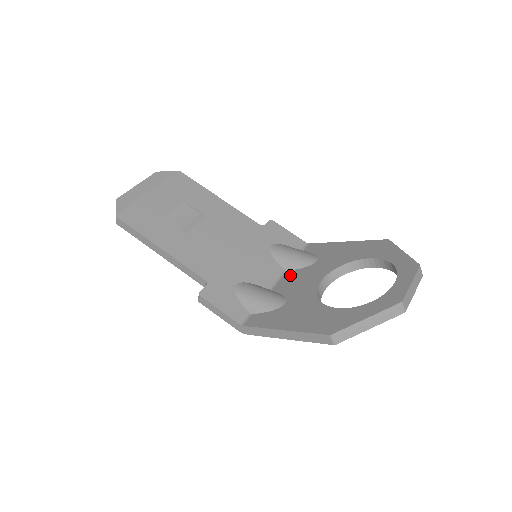
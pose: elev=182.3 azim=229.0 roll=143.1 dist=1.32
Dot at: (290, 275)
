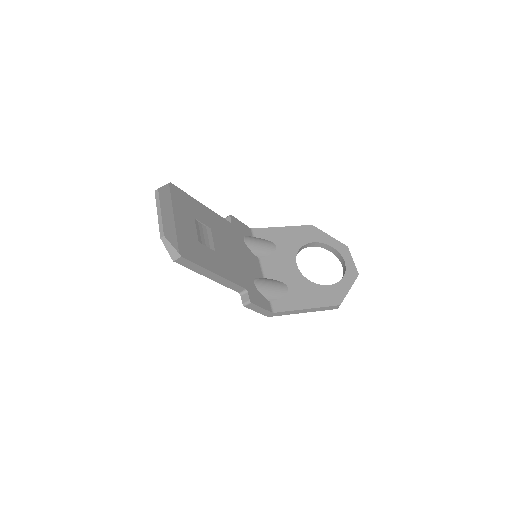
Dot at: (267, 262)
